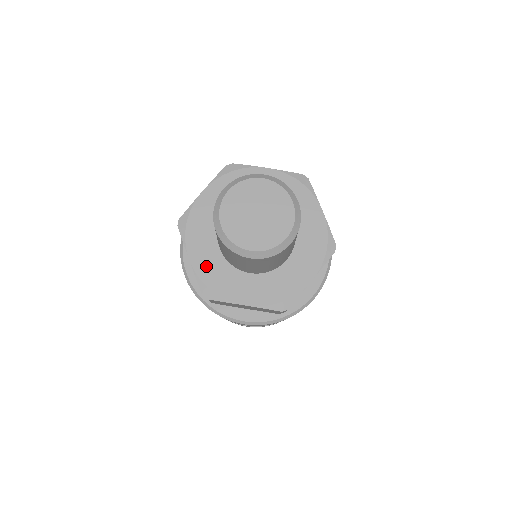
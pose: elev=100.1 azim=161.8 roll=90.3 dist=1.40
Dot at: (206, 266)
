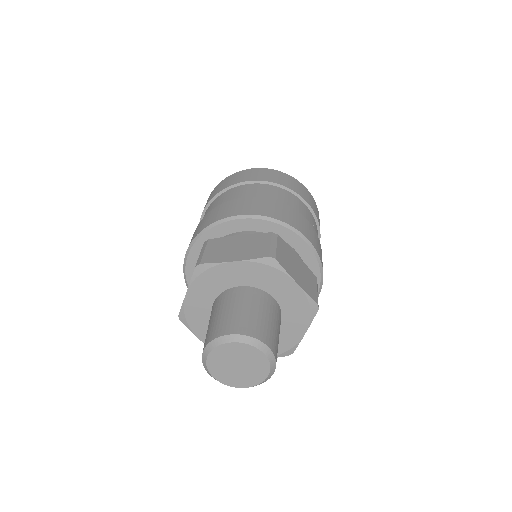
Dot at: occluded
